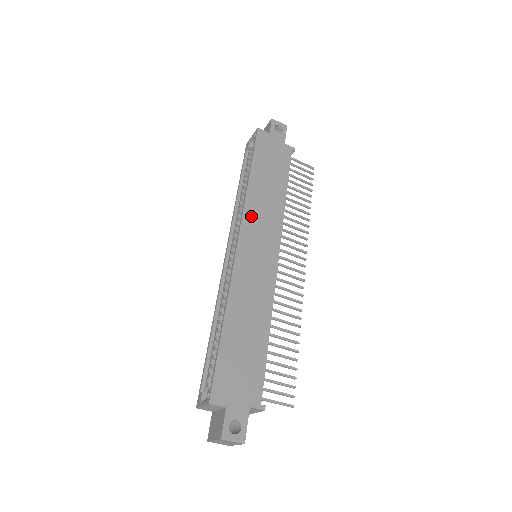
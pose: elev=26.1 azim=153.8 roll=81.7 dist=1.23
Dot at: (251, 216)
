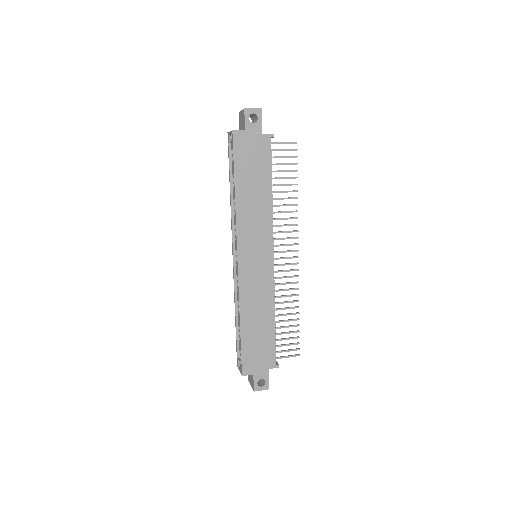
Dot at: (244, 232)
